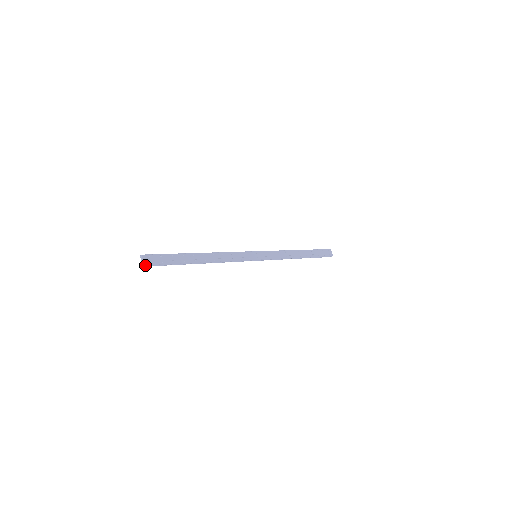
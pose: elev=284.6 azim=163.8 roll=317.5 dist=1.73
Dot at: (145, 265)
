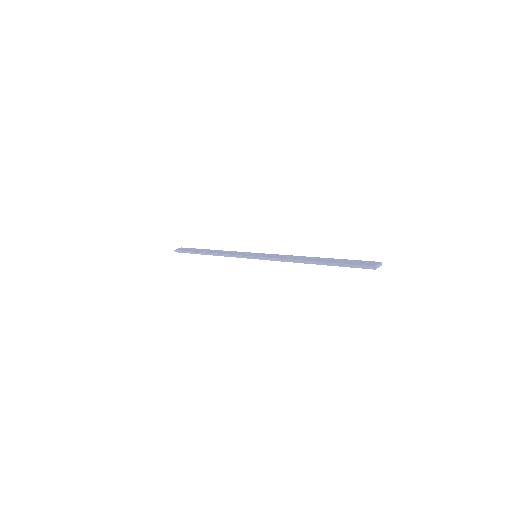
Dot at: (175, 250)
